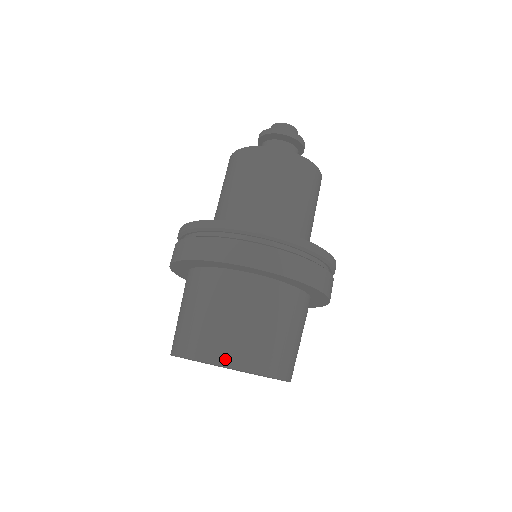
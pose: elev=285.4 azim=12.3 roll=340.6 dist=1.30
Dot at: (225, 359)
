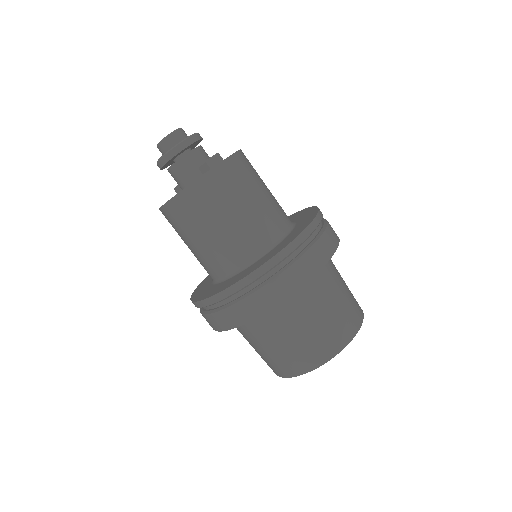
Dot at: (293, 372)
